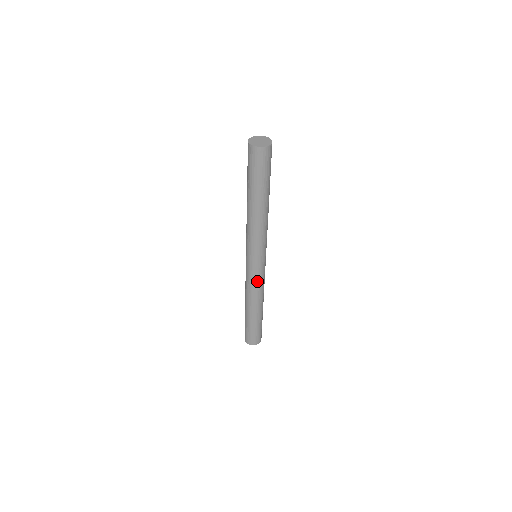
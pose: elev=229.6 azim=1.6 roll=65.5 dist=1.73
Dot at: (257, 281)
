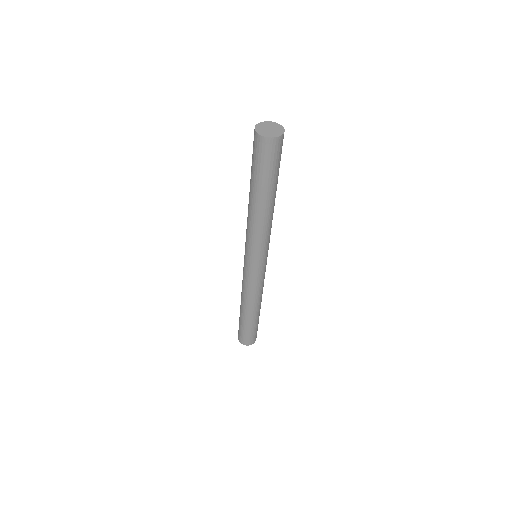
Dot at: (247, 281)
